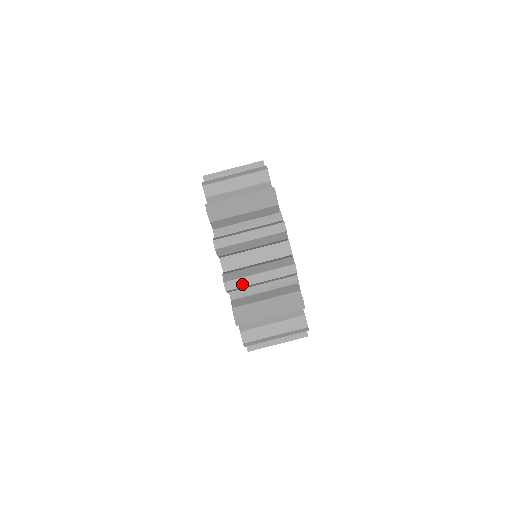
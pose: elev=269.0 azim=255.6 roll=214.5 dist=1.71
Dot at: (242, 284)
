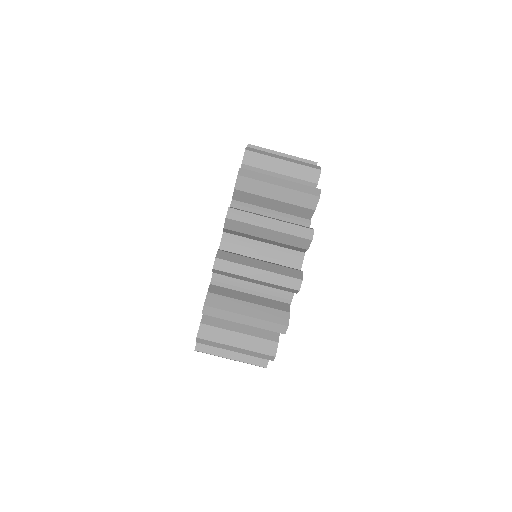
Dot at: occluded
